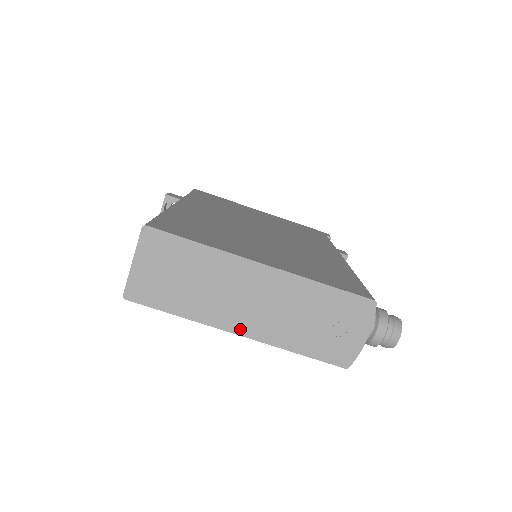
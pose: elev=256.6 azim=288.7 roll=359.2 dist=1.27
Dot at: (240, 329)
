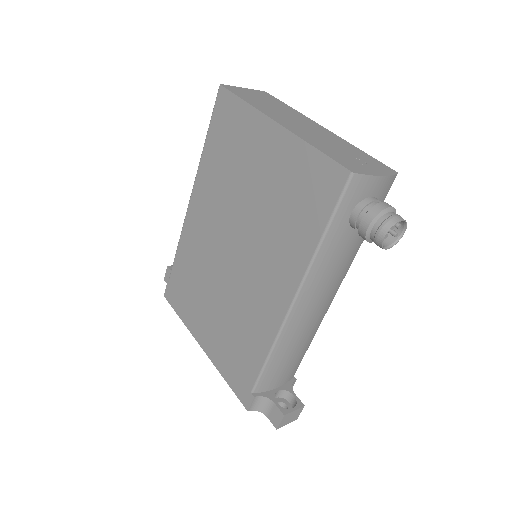
Dot at: (281, 123)
